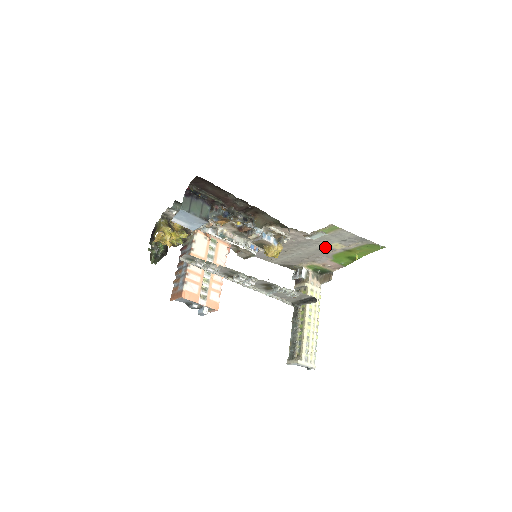
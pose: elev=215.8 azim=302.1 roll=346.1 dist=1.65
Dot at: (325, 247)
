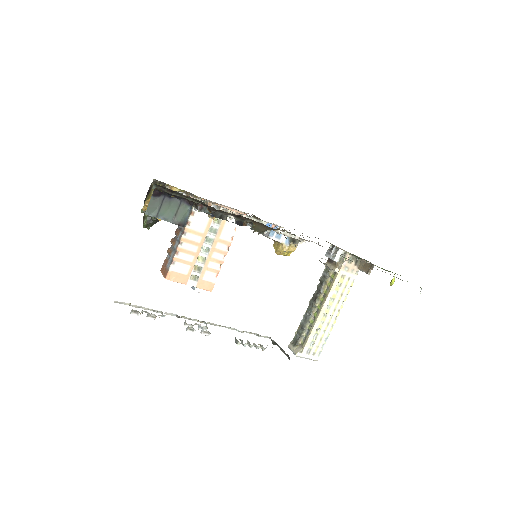
Dot at: occluded
